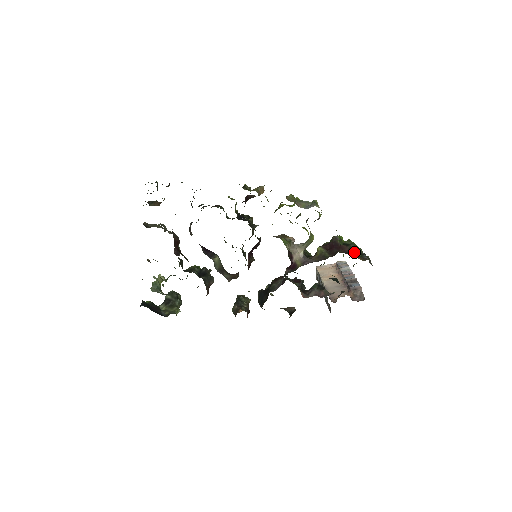
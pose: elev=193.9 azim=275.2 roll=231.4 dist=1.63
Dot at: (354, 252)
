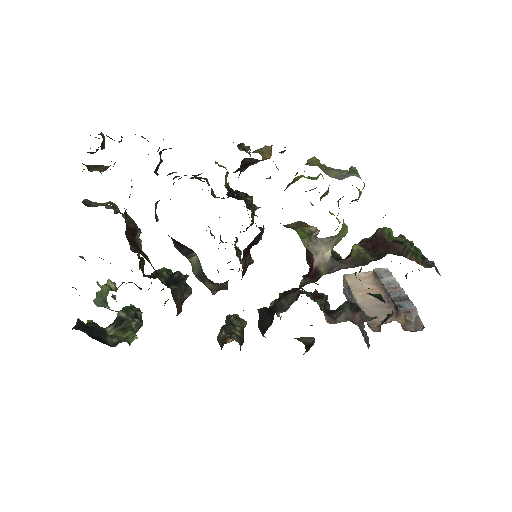
Dot at: (412, 254)
